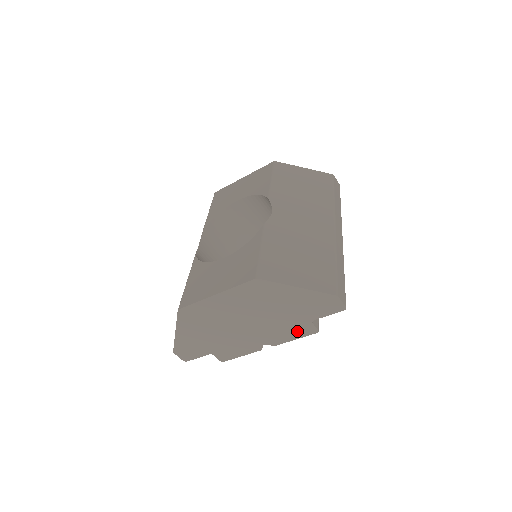
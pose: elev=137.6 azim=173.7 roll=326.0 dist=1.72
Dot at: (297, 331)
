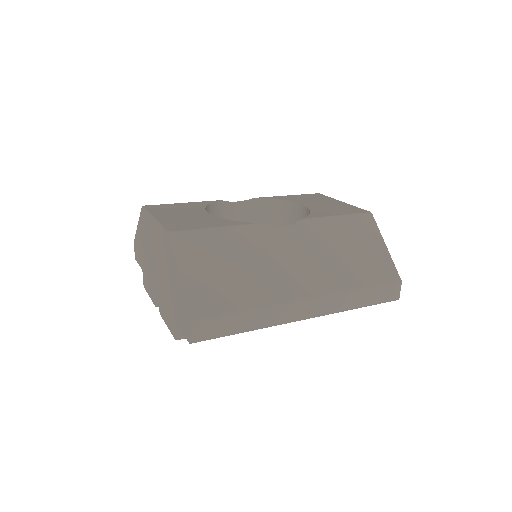
Dot at: (170, 320)
